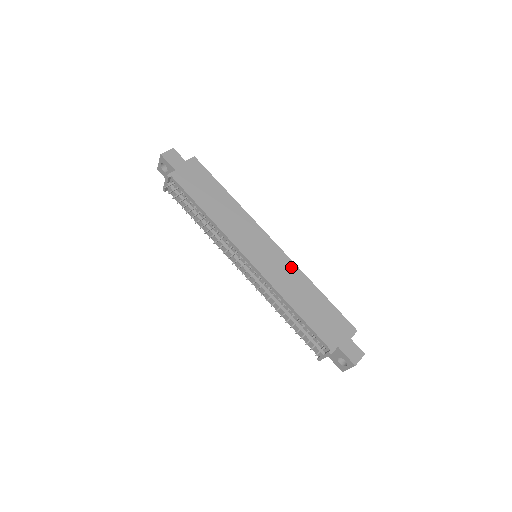
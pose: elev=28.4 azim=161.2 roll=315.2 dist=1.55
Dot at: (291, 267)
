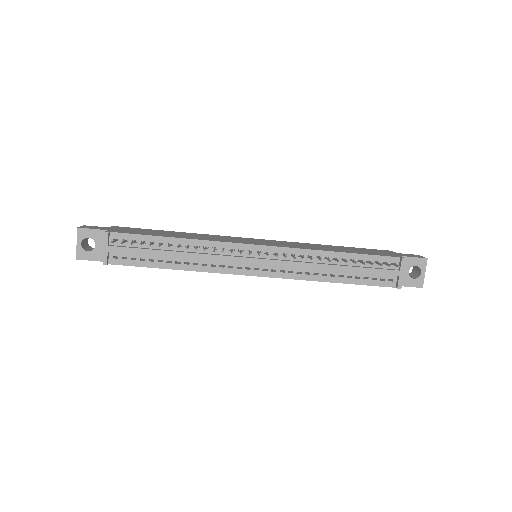
Dot at: (293, 243)
